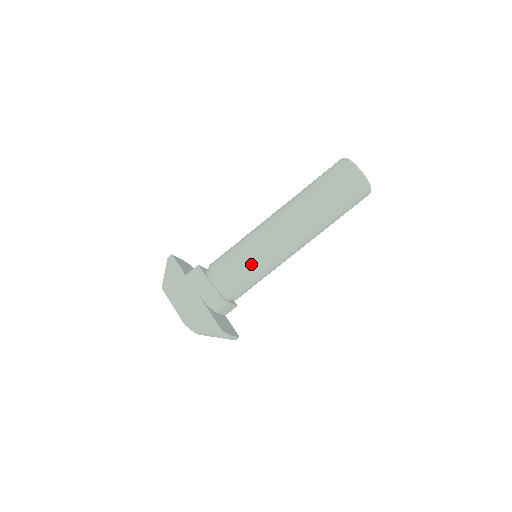
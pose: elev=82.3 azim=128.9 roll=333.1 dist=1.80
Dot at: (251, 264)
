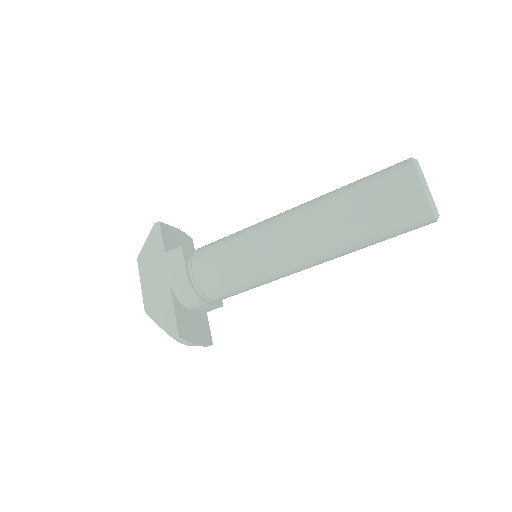
Dot at: (239, 268)
